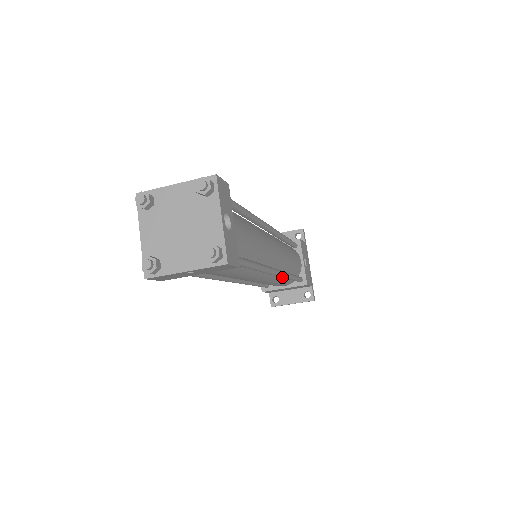
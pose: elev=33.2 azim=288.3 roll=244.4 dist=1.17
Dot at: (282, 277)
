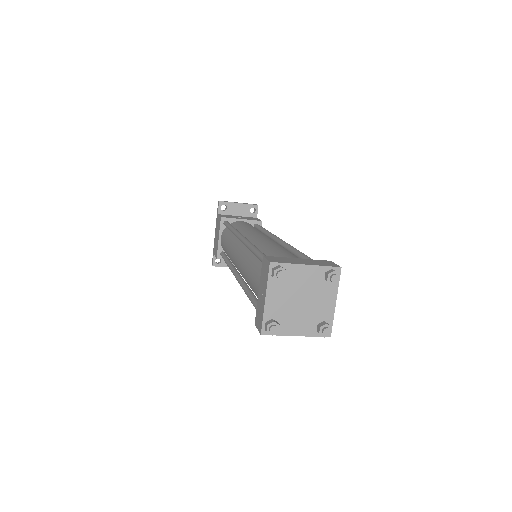
Dot at: occluded
